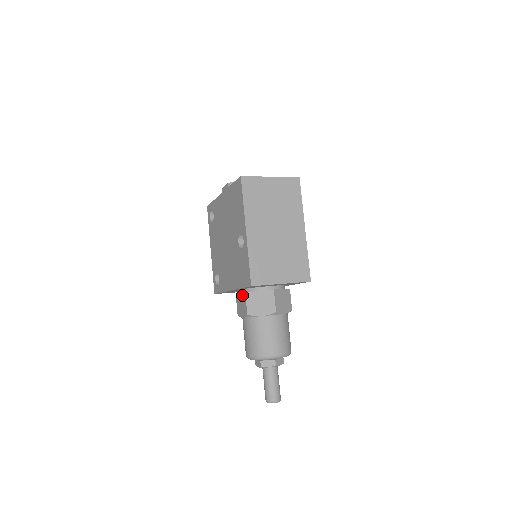
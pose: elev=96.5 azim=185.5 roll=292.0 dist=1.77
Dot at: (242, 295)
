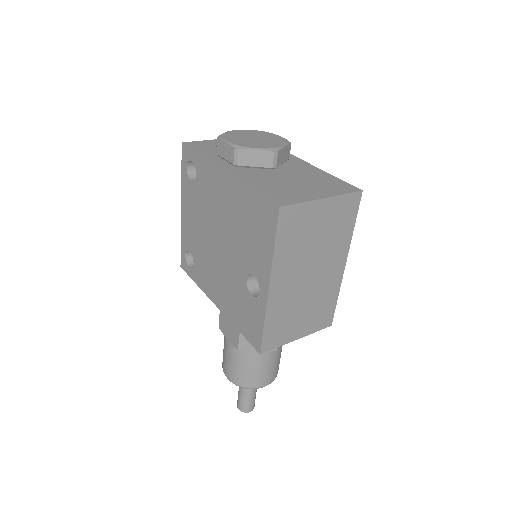
Dot at: occluded
